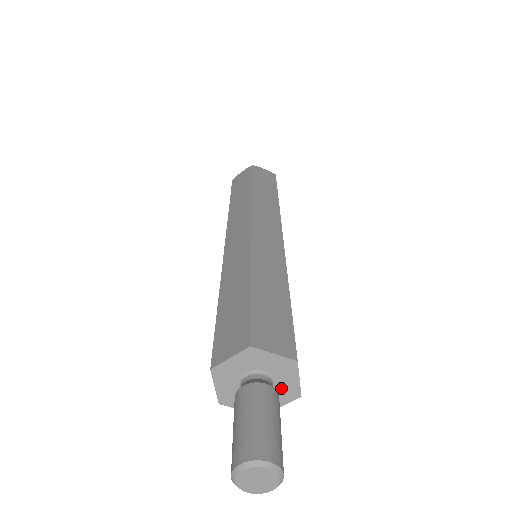
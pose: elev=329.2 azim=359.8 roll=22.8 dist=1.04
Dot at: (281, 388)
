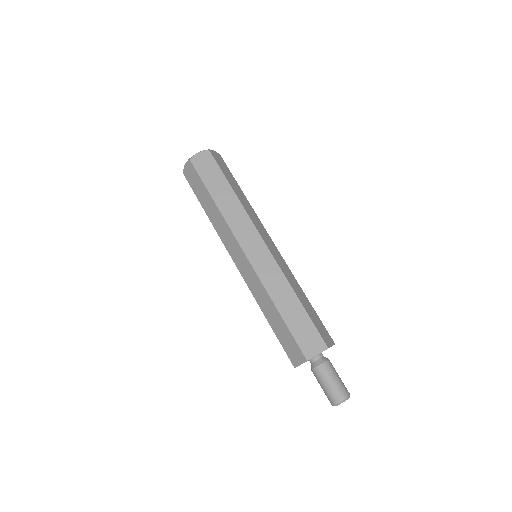
Dot at: occluded
